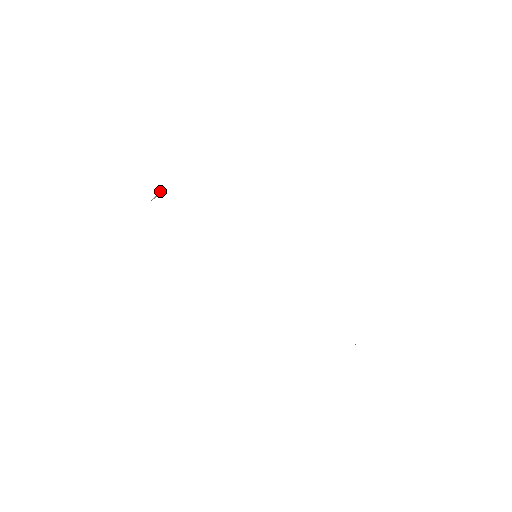
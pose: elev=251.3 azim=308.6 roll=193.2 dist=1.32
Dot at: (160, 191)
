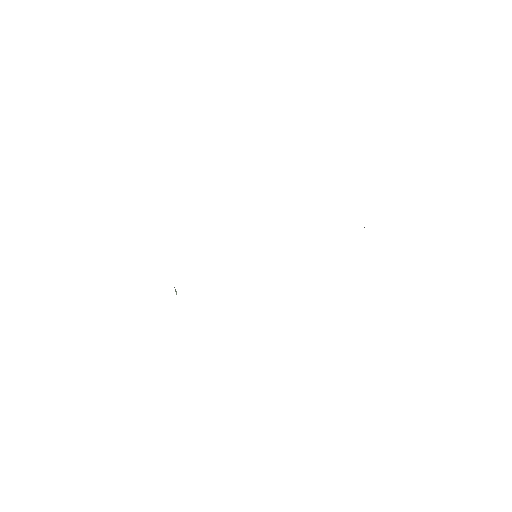
Dot at: occluded
